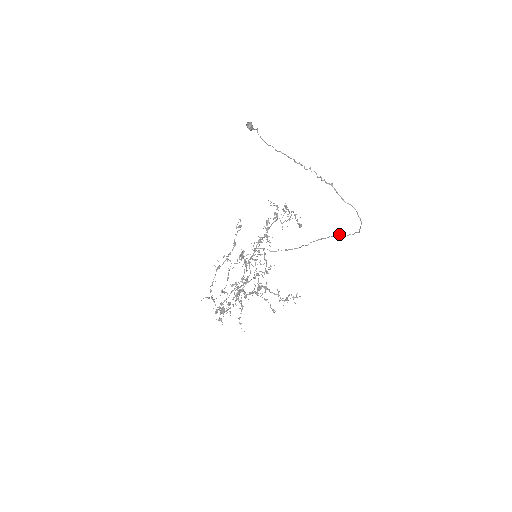
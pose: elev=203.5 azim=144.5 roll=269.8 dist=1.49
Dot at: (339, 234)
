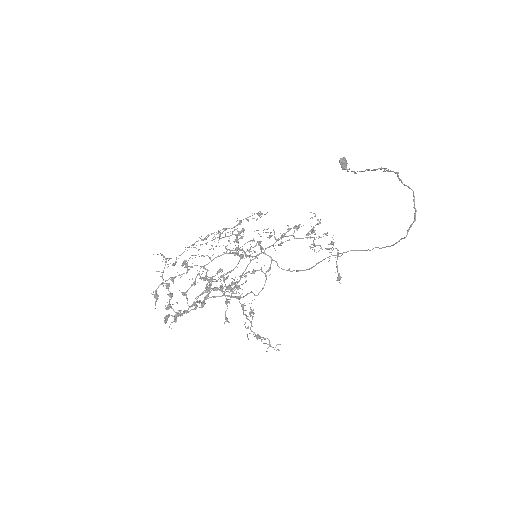
Dot at: occluded
